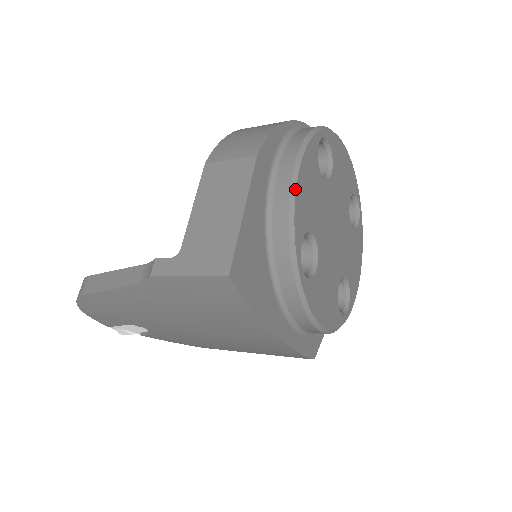
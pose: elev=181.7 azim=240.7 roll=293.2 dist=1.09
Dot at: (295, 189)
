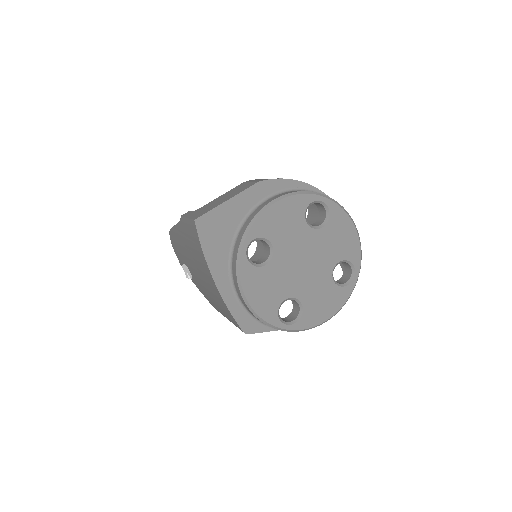
Dot at: (267, 208)
